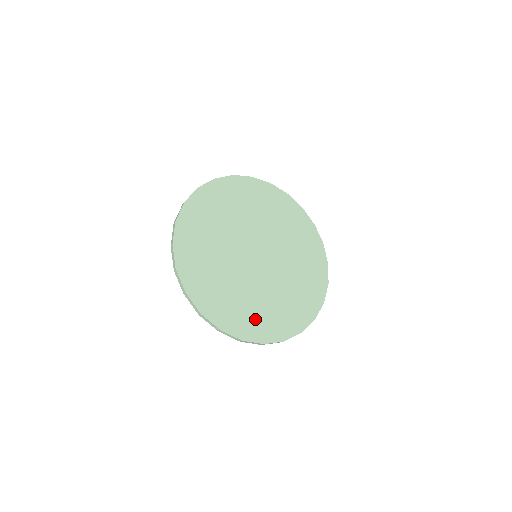
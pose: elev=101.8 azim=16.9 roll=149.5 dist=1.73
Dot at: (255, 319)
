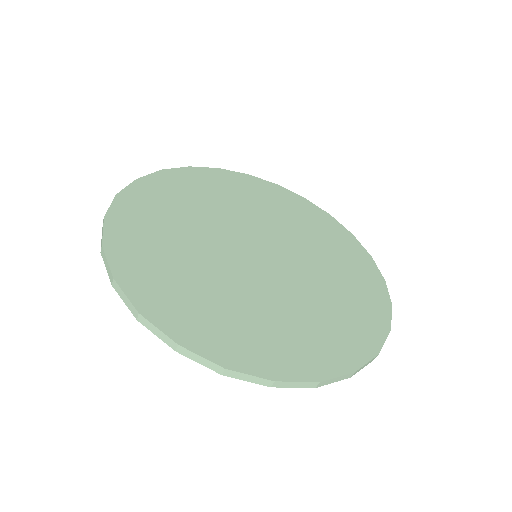
Dot at: (351, 317)
